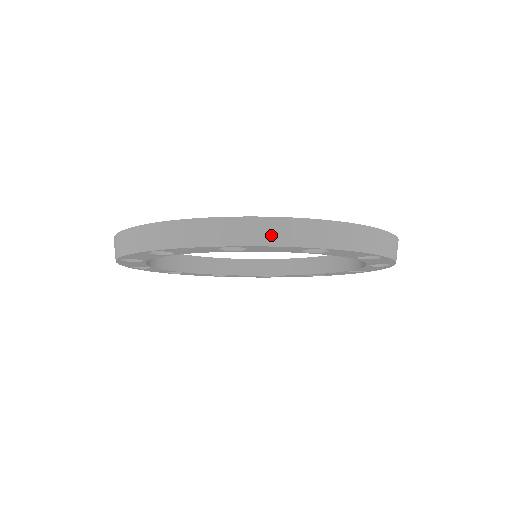
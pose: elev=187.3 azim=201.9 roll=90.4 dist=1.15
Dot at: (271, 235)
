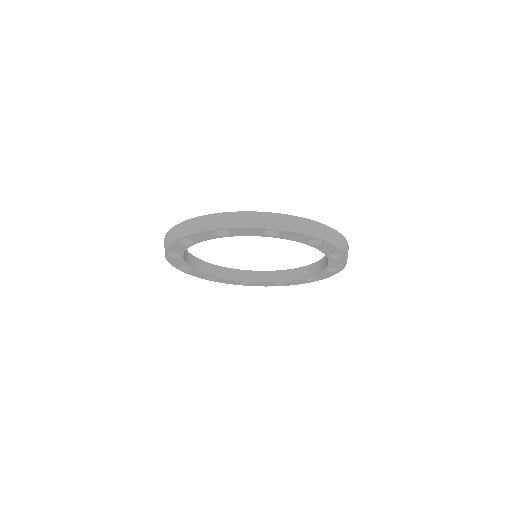
Dot at: (337, 240)
